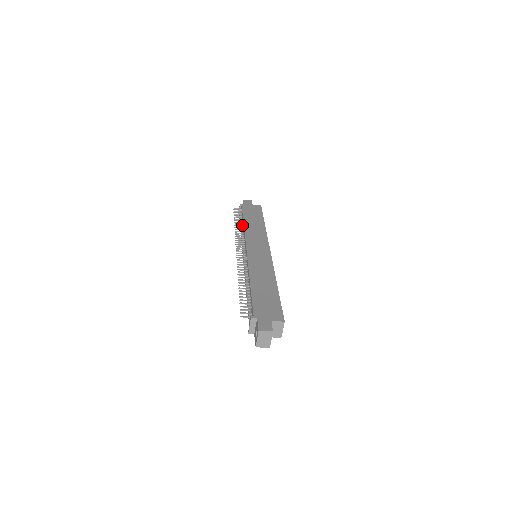
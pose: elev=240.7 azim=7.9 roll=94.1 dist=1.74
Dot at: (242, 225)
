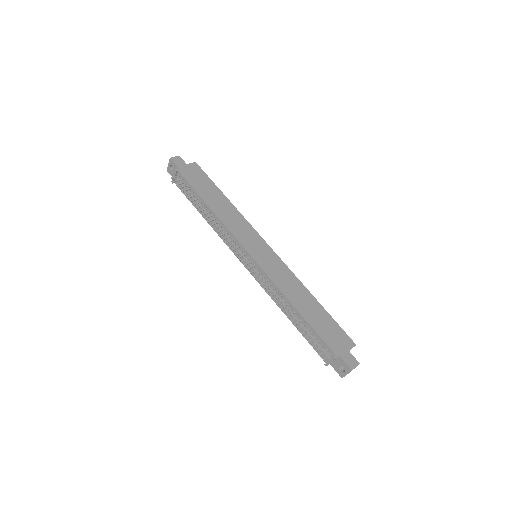
Dot at: (203, 207)
